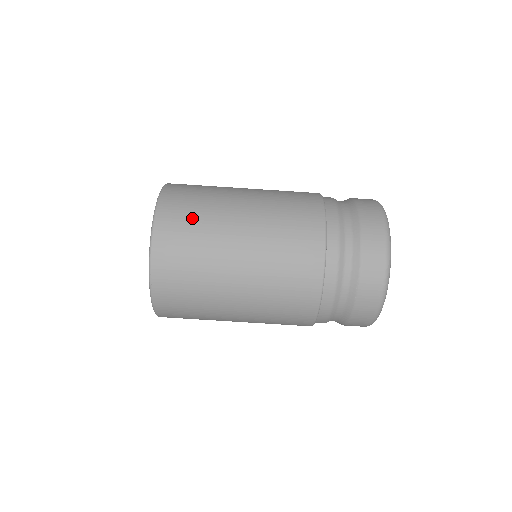
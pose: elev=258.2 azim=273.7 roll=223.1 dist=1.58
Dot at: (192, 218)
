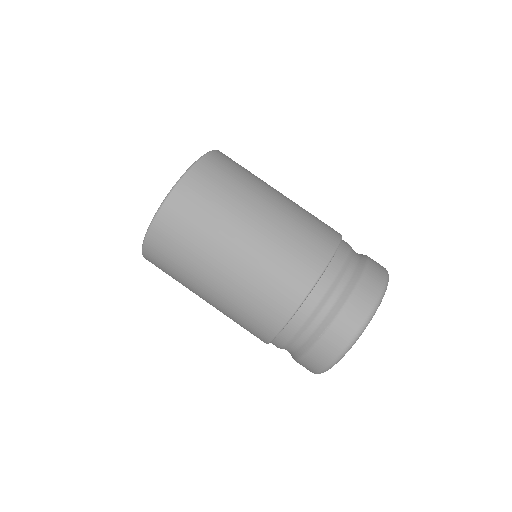
Dot at: (220, 188)
